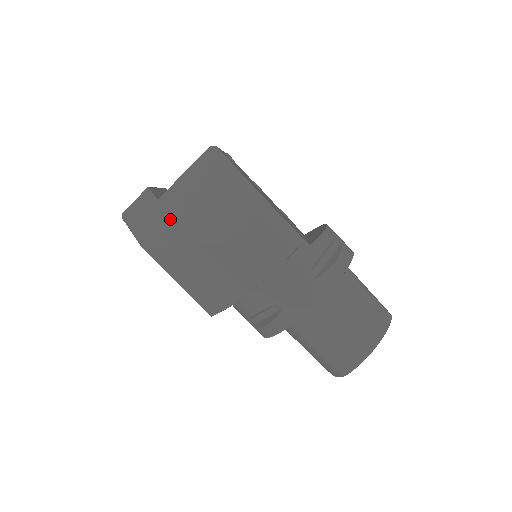
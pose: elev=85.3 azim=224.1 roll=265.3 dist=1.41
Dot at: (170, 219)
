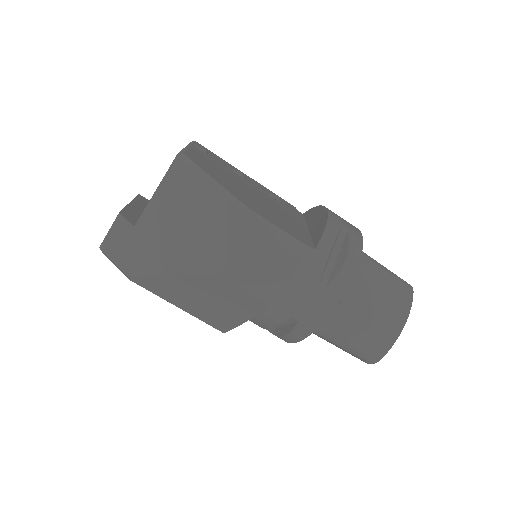
Dot at: (154, 248)
